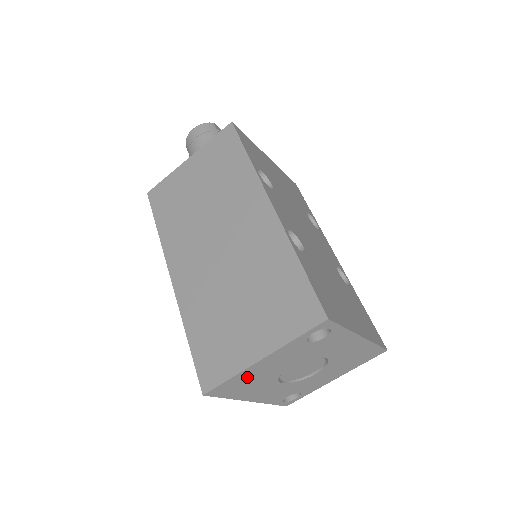
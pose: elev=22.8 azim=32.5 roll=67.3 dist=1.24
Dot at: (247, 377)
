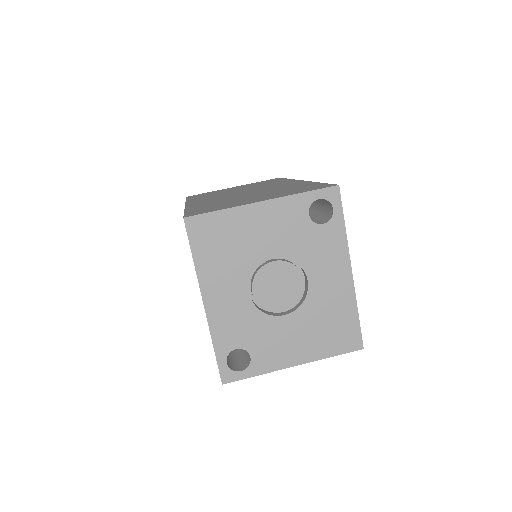
Dot at: (233, 228)
